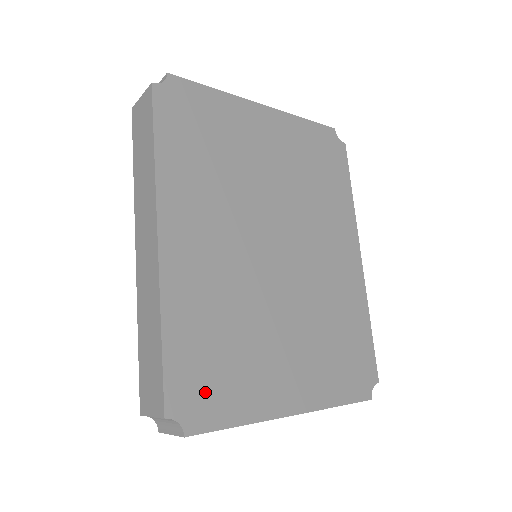
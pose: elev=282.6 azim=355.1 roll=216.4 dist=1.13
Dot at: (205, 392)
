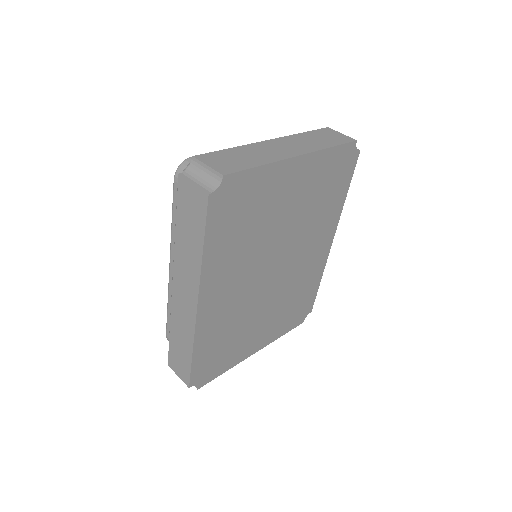
Dot at: (211, 367)
